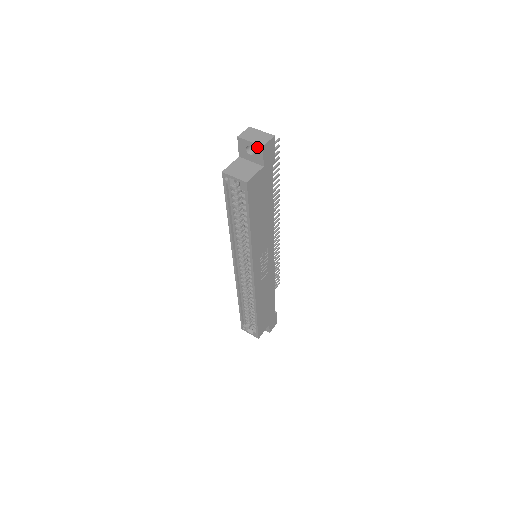
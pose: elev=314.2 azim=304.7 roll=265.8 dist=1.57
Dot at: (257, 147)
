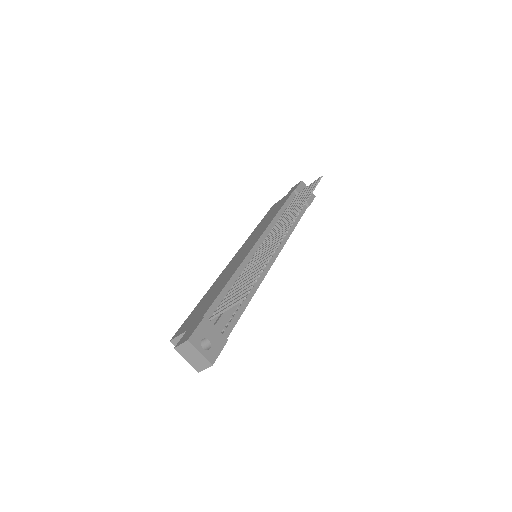
Dot at: (195, 364)
